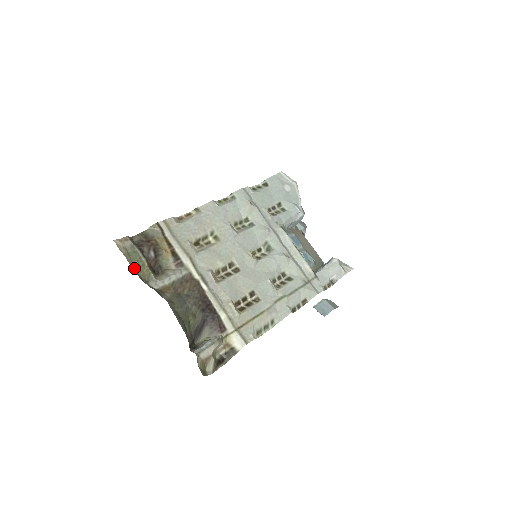
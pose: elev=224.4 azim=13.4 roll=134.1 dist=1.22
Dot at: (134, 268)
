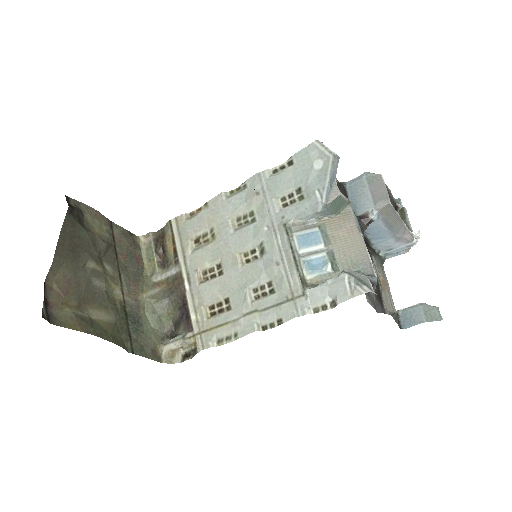
Dot at: (145, 262)
